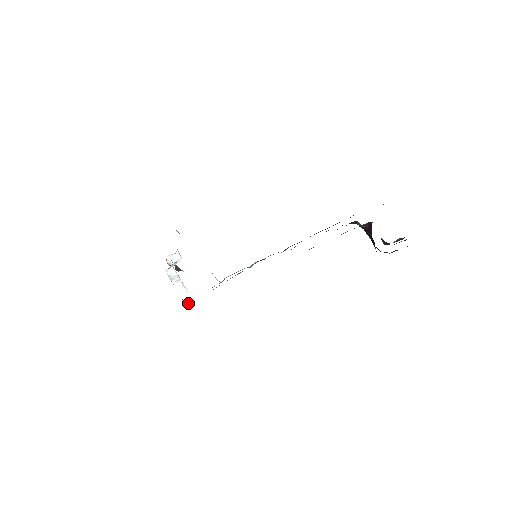
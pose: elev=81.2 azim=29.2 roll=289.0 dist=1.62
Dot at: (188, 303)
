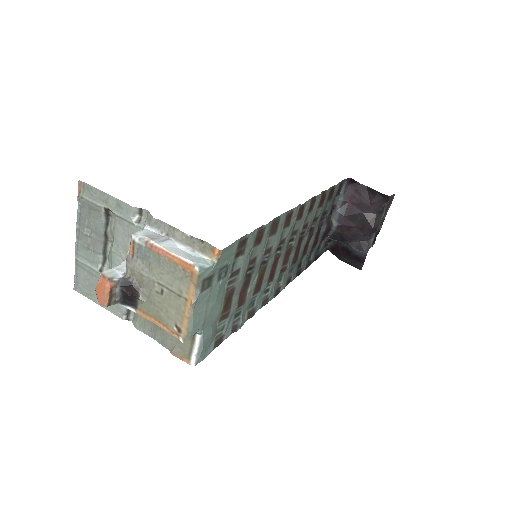
Dot at: (202, 265)
